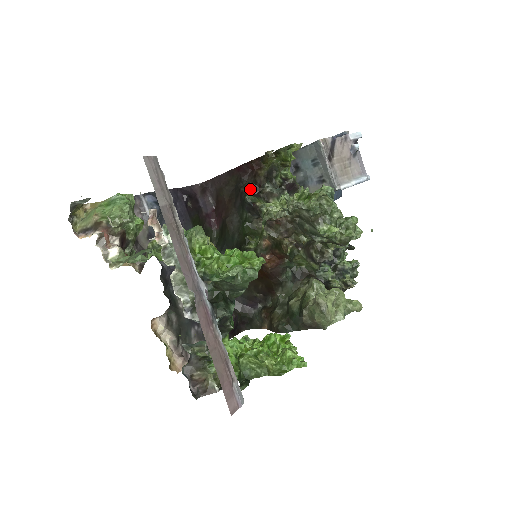
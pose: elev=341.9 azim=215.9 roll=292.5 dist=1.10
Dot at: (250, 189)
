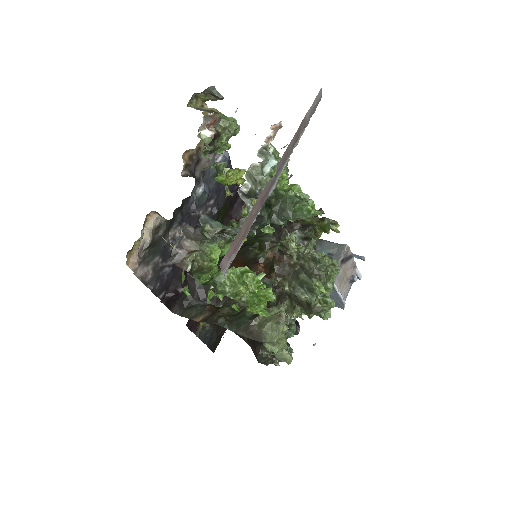
Dot at: occluded
